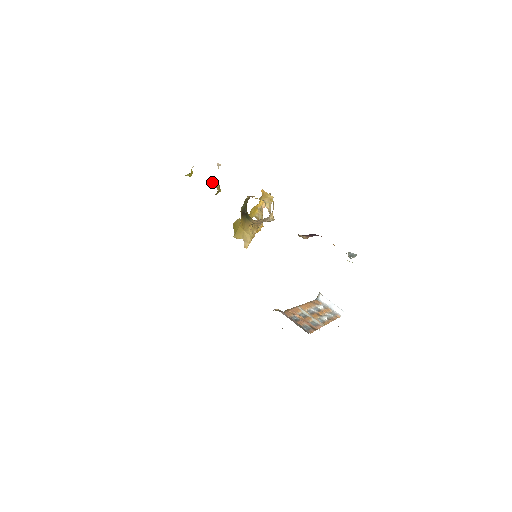
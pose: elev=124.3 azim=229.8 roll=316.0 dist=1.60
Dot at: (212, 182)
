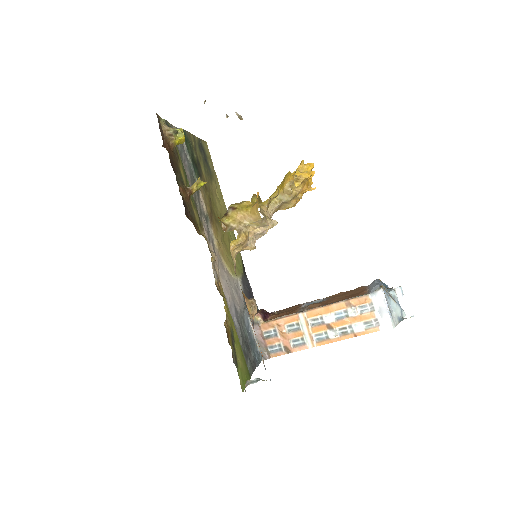
Dot at: (239, 117)
